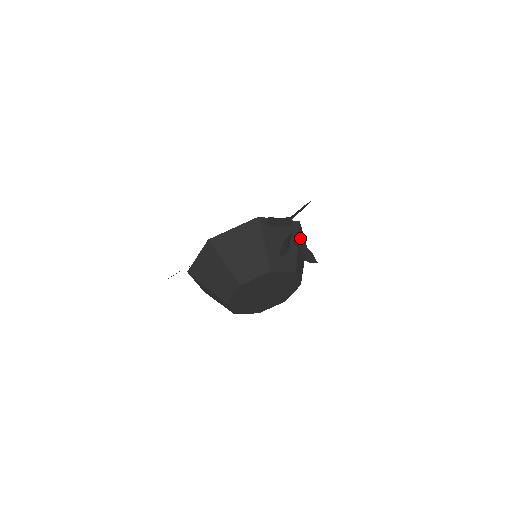
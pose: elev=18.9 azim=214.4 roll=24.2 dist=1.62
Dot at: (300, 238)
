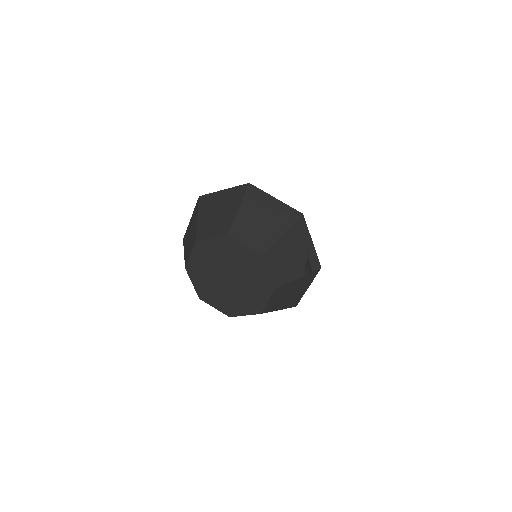
Dot at: occluded
